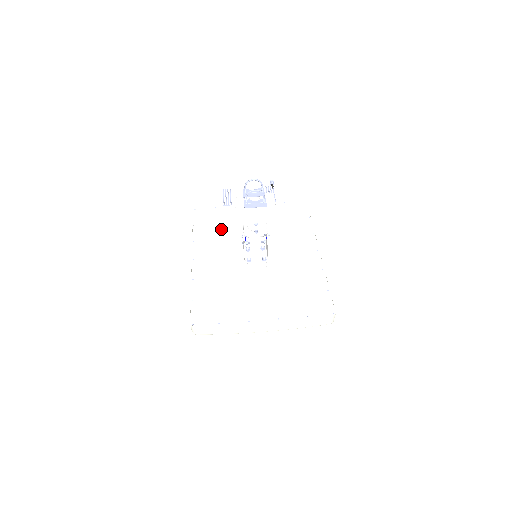
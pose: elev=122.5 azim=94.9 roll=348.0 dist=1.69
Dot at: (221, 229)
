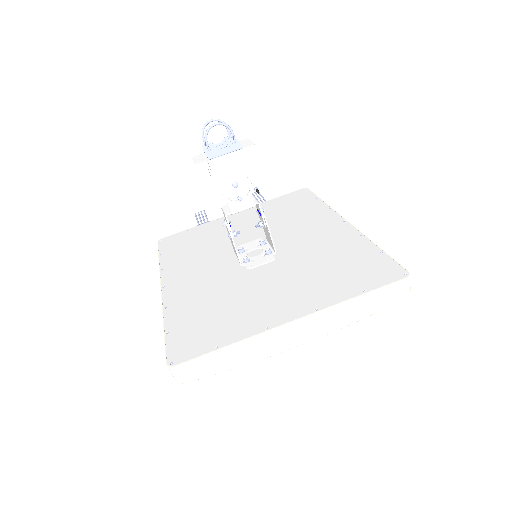
Dot at: (199, 246)
